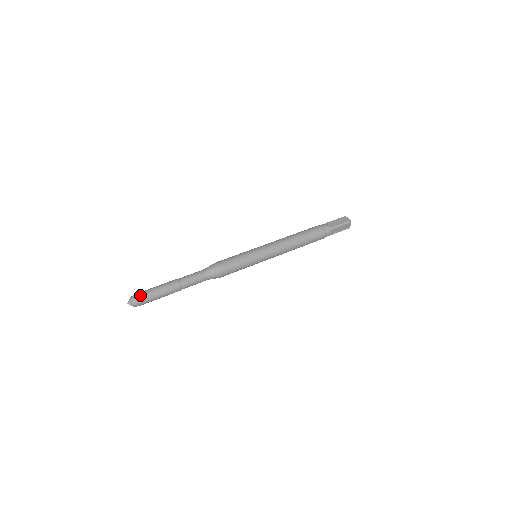
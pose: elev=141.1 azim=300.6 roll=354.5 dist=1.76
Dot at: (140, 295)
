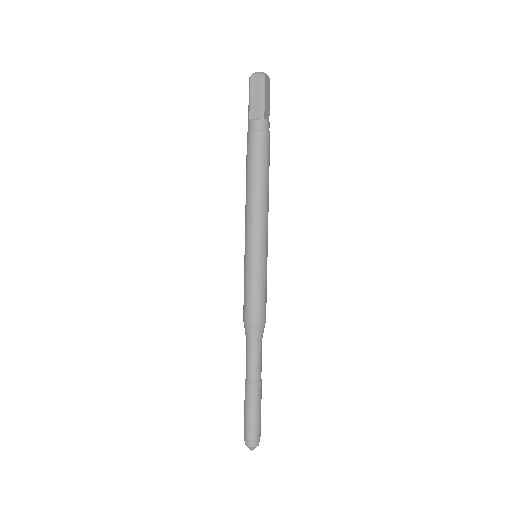
Dot at: (249, 437)
